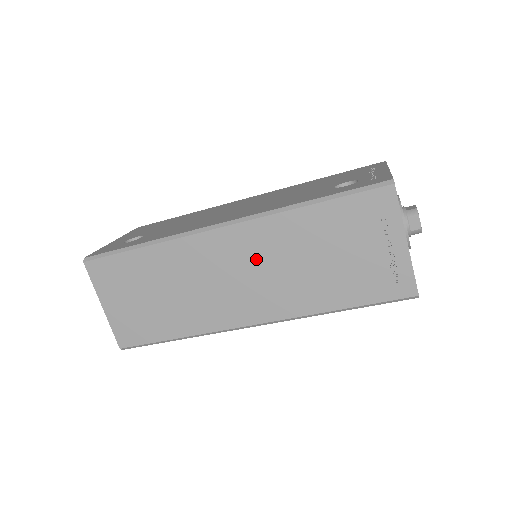
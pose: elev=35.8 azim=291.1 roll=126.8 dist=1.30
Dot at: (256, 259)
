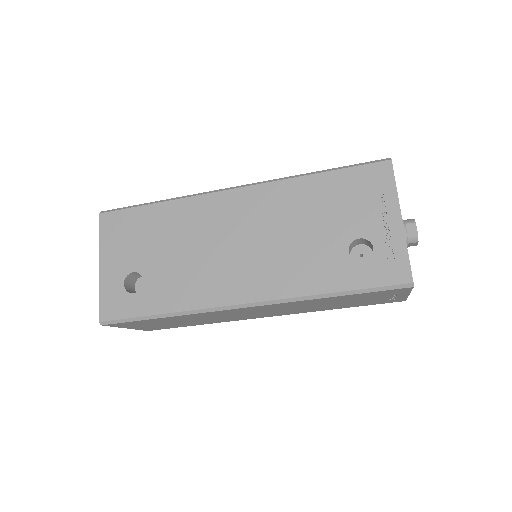
Dot at: (276, 309)
